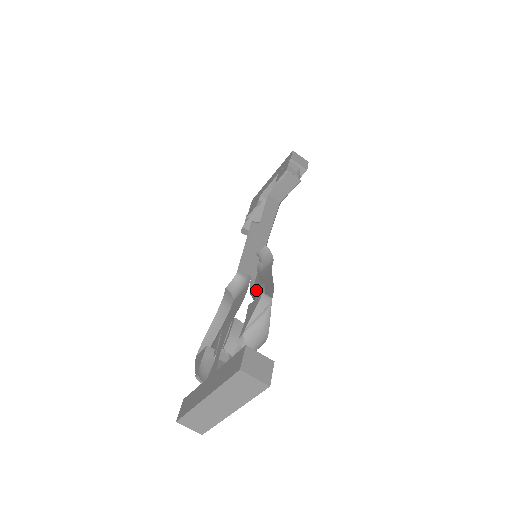
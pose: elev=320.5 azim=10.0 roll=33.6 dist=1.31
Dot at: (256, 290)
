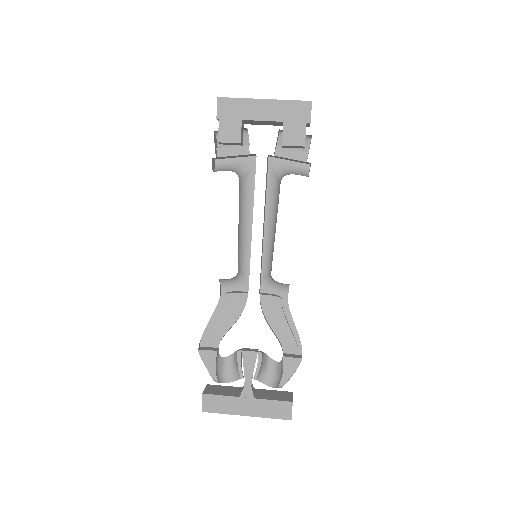
Dot at: (268, 315)
